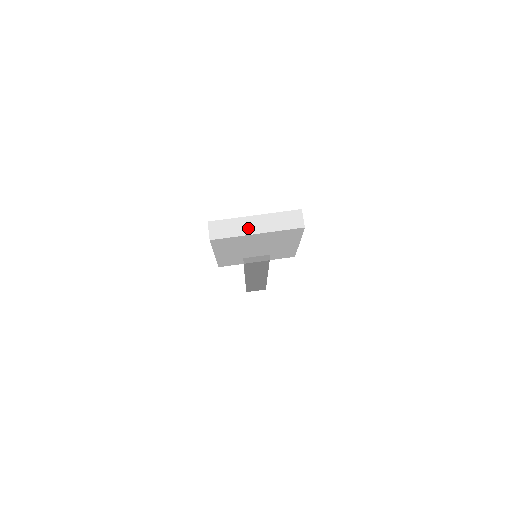
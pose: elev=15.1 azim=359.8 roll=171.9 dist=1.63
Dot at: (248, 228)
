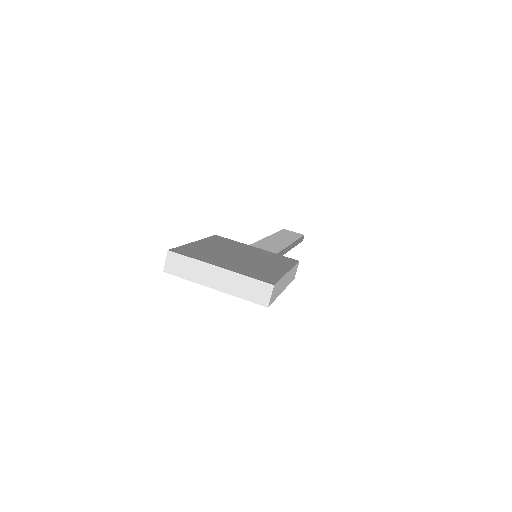
Dot at: (207, 278)
